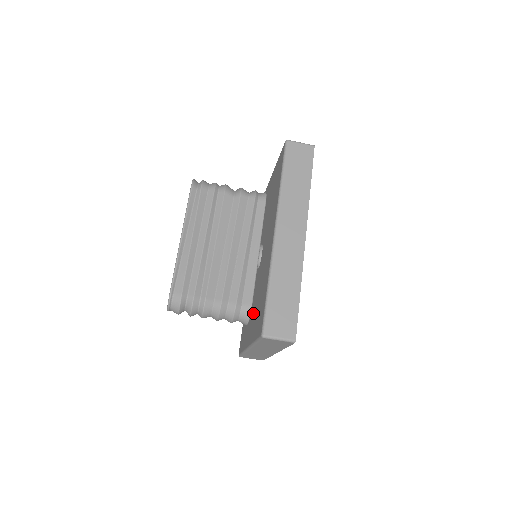
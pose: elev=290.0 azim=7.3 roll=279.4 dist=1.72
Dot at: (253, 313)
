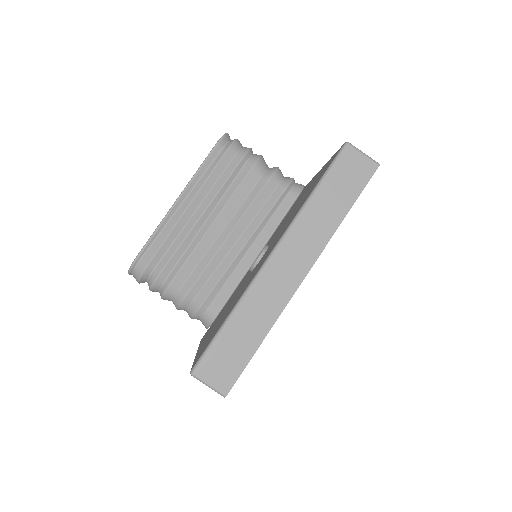
Dot at: (218, 321)
